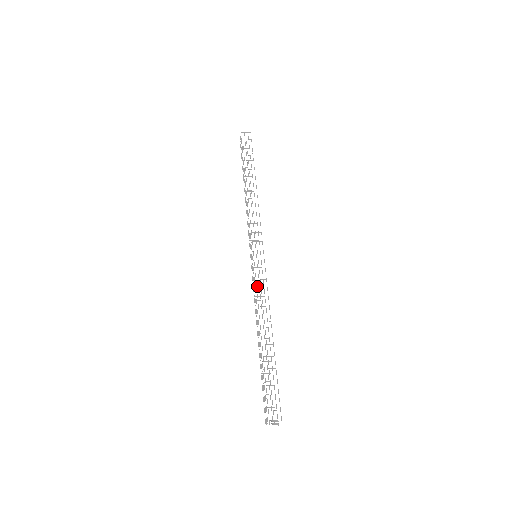
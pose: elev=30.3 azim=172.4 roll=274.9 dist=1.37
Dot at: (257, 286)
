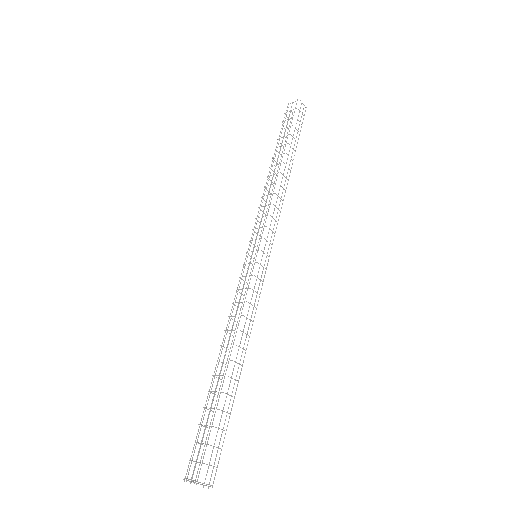
Dot at: occluded
